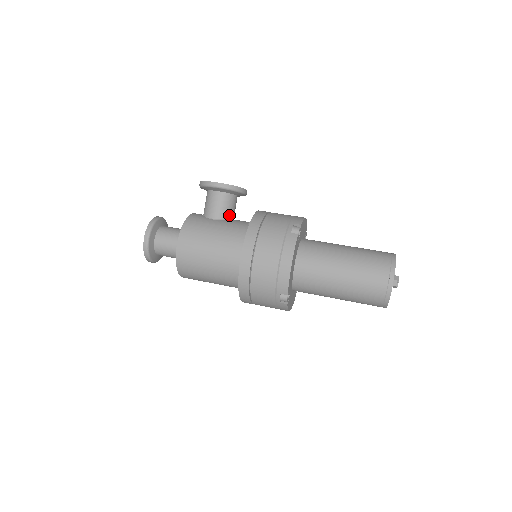
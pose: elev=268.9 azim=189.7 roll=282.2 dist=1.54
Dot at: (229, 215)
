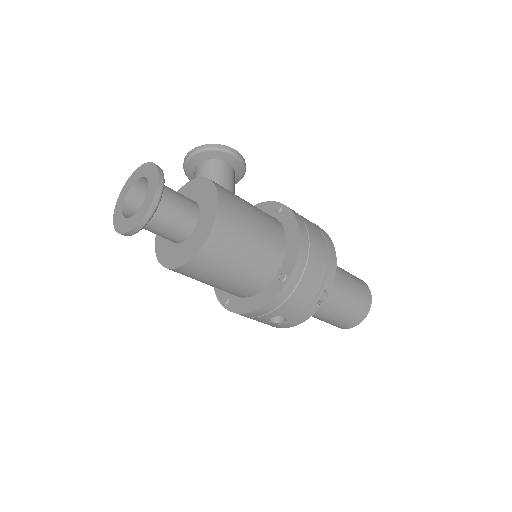
Dot at: occluded
